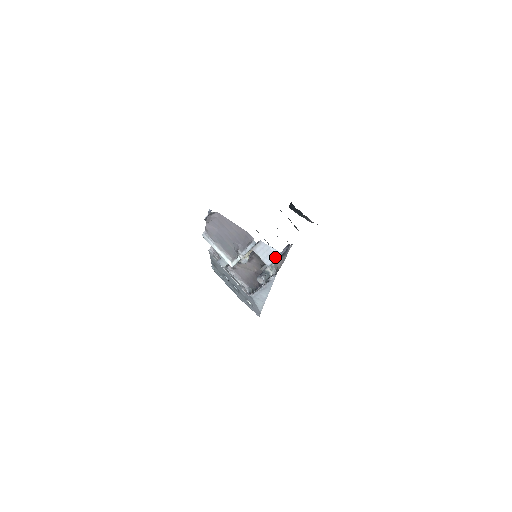
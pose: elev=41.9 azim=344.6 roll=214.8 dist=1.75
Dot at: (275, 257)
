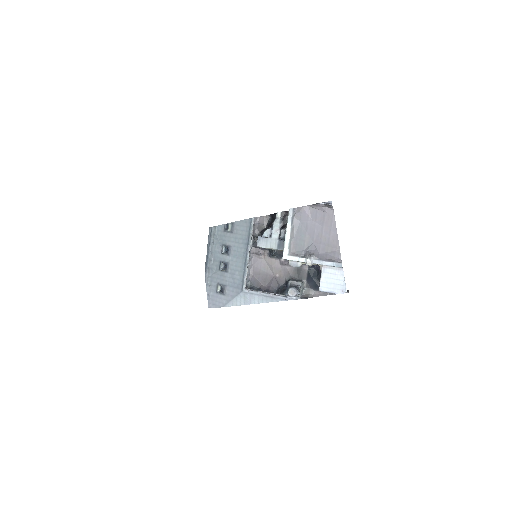
Dot at: (338, 291)
